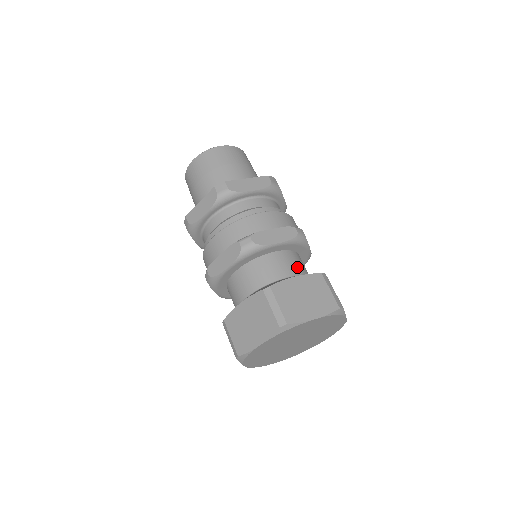
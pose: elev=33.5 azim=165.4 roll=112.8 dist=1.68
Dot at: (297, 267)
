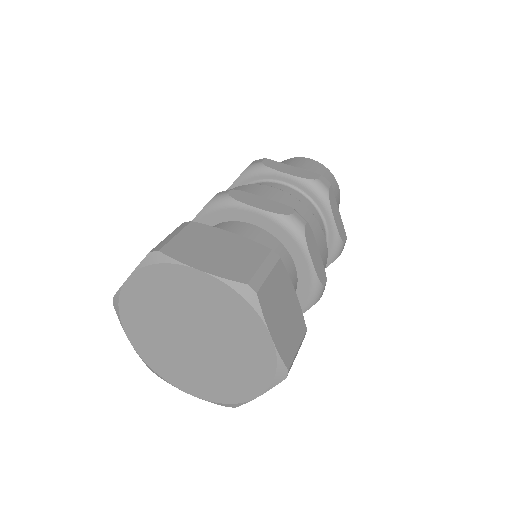
Dot at: occluded
